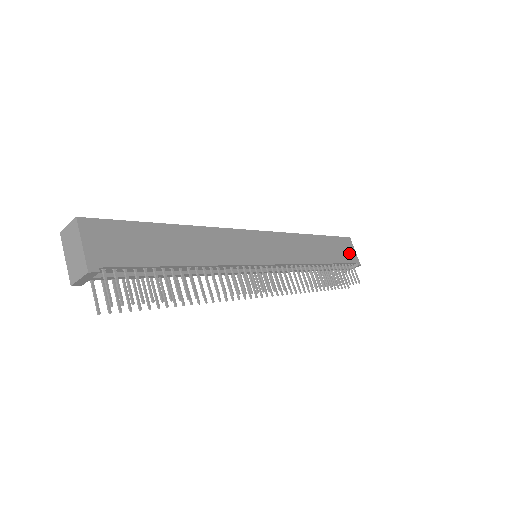
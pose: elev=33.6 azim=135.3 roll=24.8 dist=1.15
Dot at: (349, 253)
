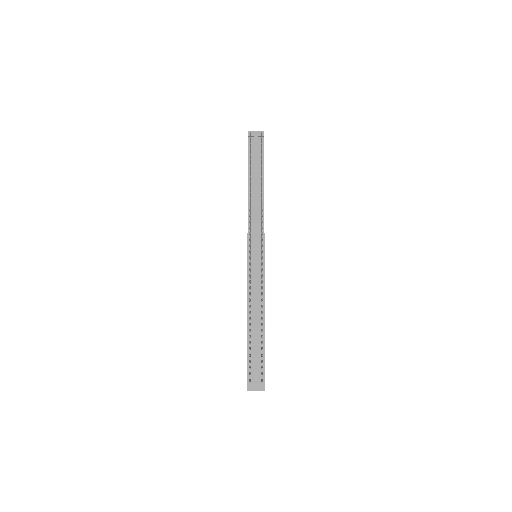
Dot at: occluded
